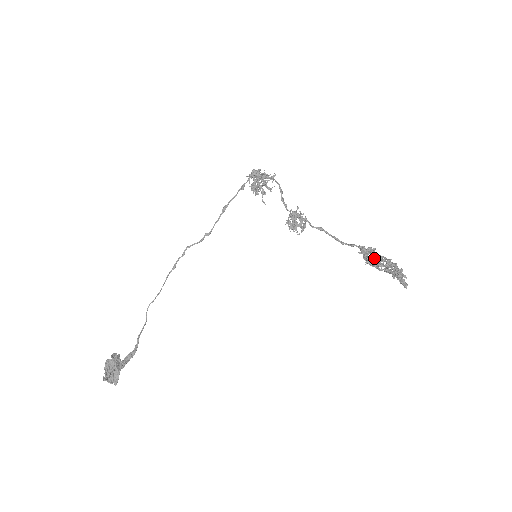
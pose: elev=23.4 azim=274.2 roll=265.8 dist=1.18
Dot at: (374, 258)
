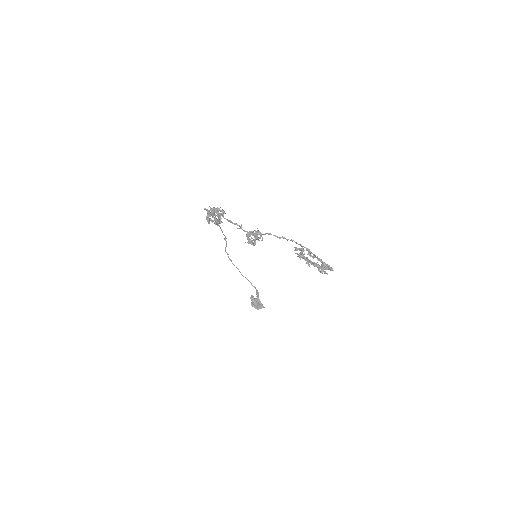
Dot at: occluded
